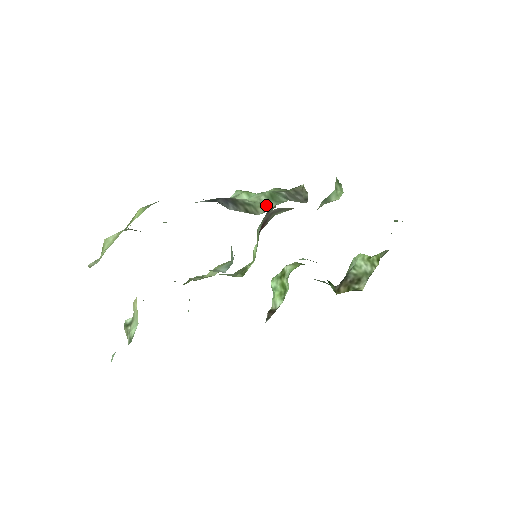
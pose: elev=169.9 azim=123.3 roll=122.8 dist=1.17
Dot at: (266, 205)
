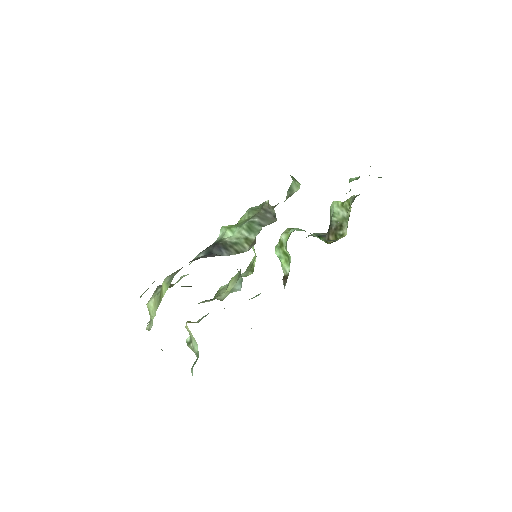
Dot at: (248, 239)
